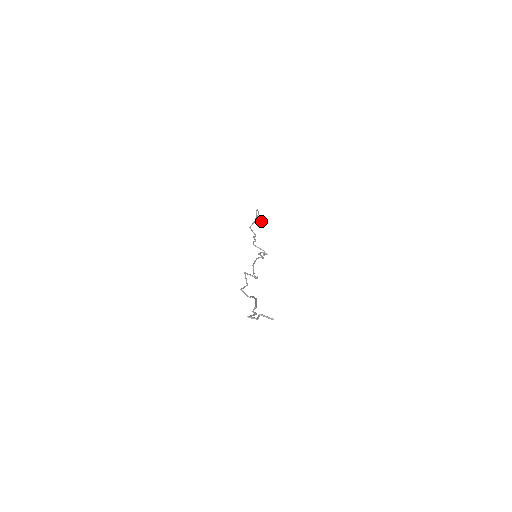
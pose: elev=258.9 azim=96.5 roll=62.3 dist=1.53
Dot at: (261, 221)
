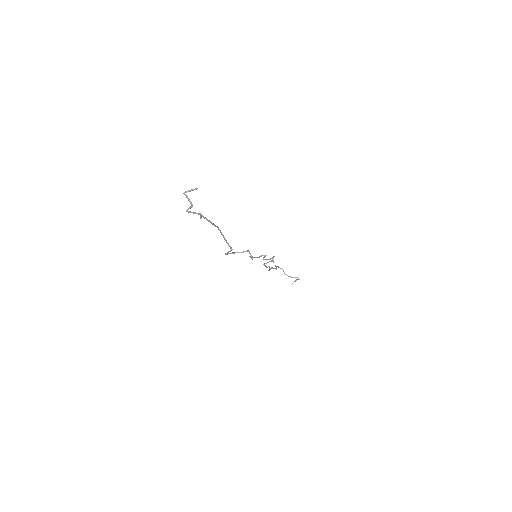
Dot at: (292, 277)
